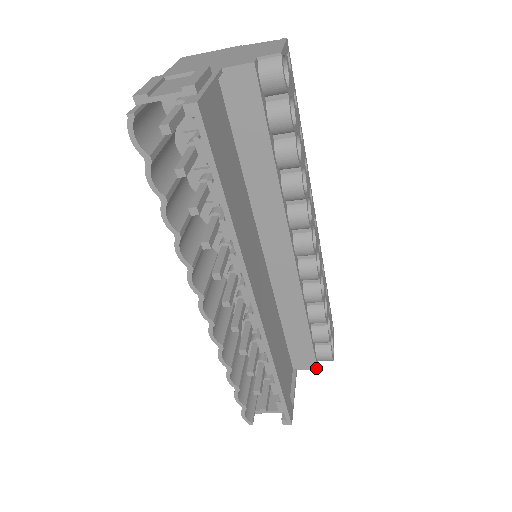
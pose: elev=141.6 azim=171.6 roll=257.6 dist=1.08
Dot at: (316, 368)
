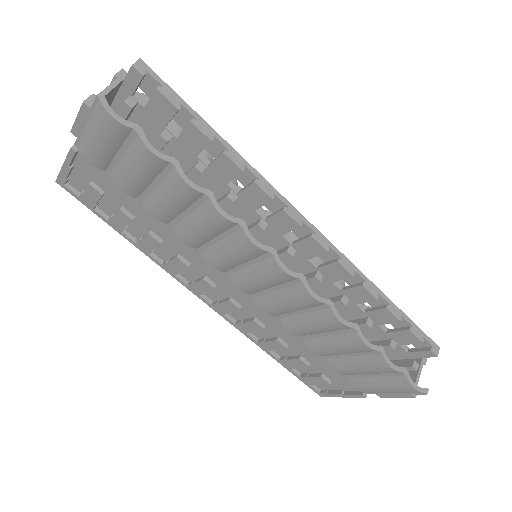
Dot at: occluded
